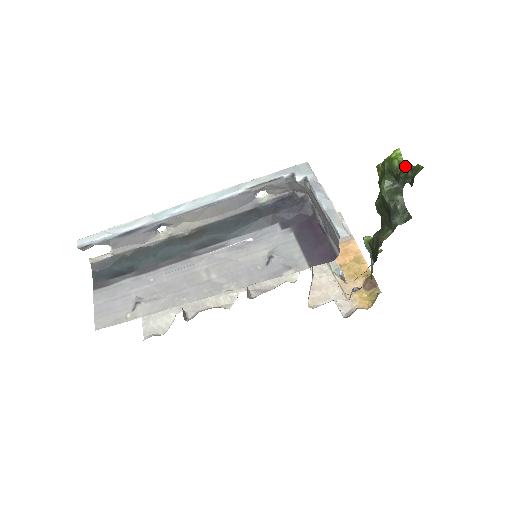
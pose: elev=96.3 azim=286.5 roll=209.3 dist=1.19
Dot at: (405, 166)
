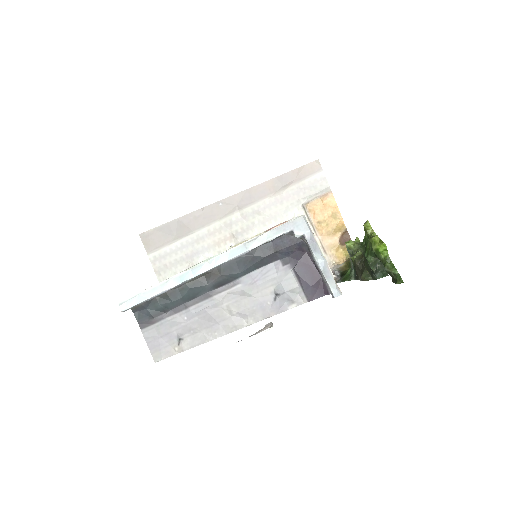
Dot at: (389, 260)
